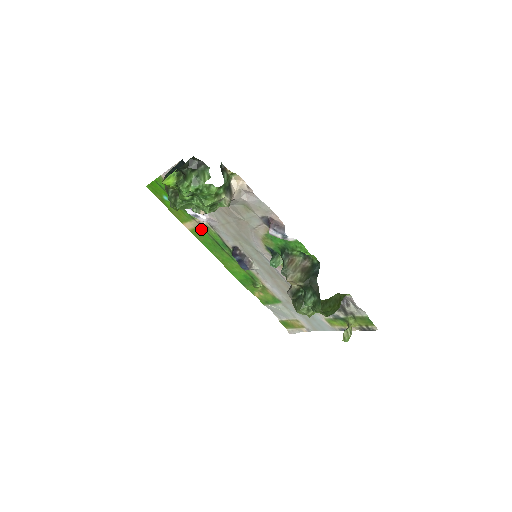
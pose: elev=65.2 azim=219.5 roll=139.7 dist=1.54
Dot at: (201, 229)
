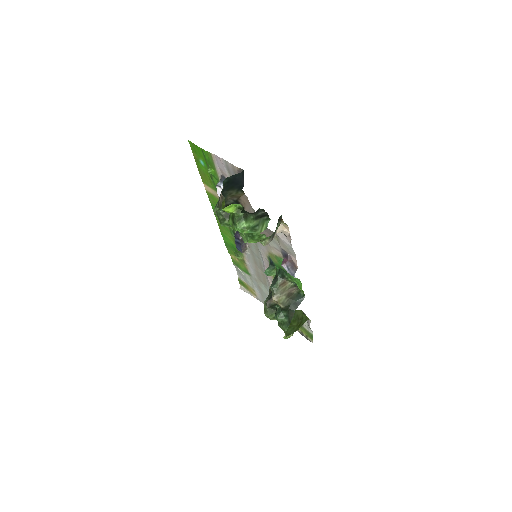
Dot at: occluded
